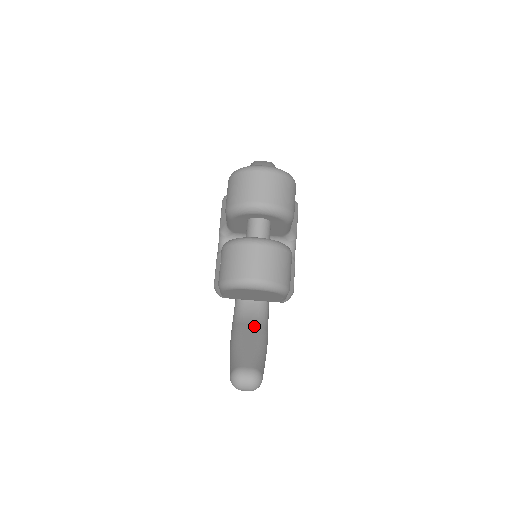
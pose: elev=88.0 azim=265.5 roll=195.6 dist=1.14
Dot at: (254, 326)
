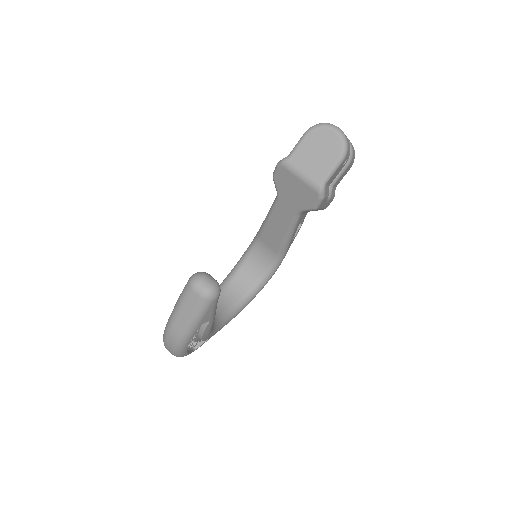
Dot at: occluded
